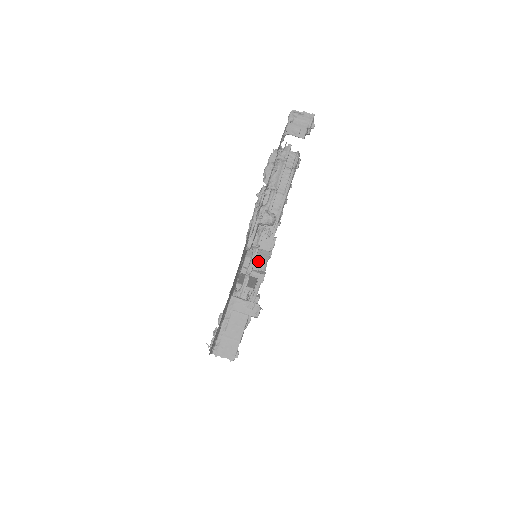
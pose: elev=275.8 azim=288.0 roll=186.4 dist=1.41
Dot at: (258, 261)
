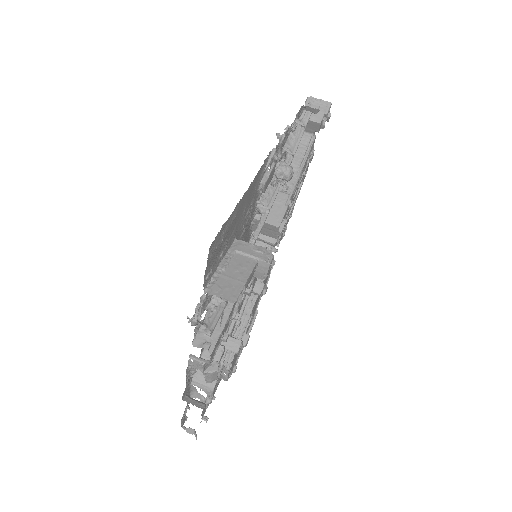
Dot at: occluded
